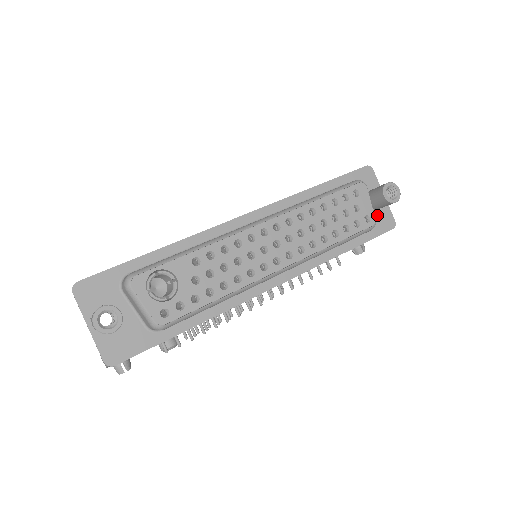
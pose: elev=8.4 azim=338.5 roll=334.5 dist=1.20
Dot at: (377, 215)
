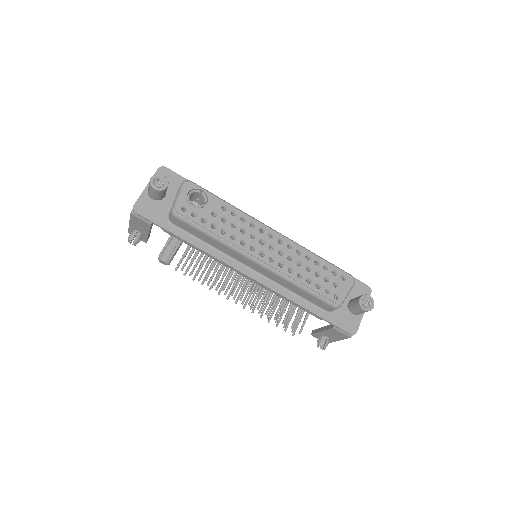
Dot at: (348, 316)
